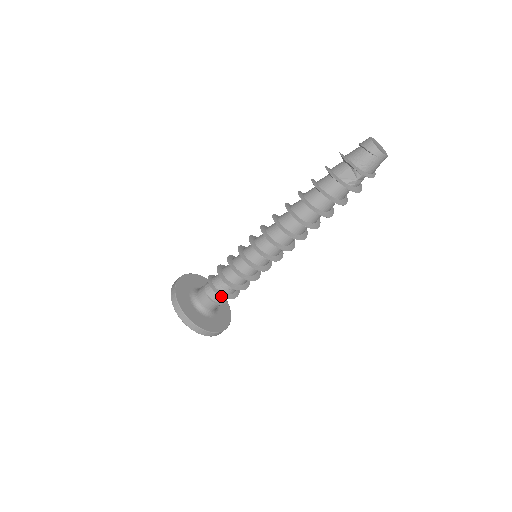
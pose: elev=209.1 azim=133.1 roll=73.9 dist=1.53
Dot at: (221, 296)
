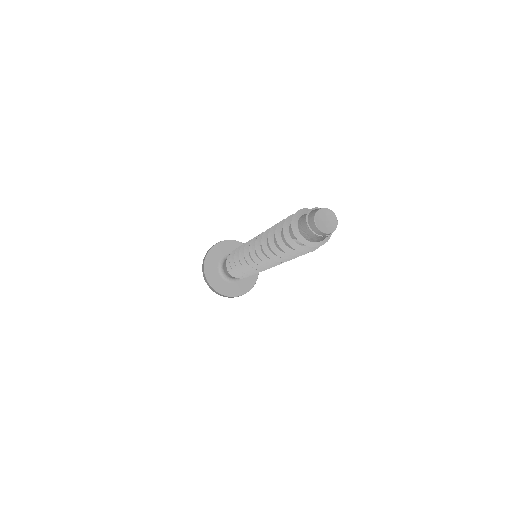
Dot at: (236, 277)
